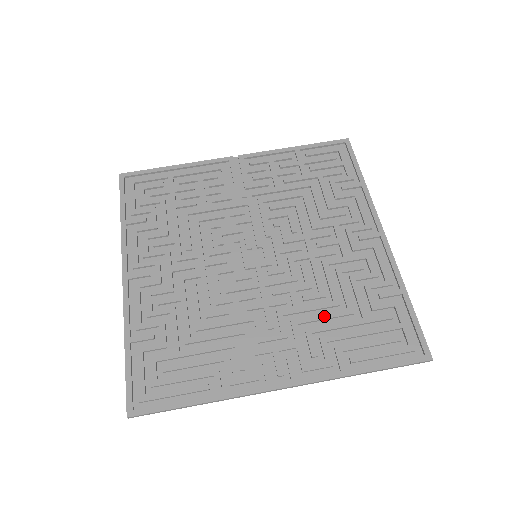
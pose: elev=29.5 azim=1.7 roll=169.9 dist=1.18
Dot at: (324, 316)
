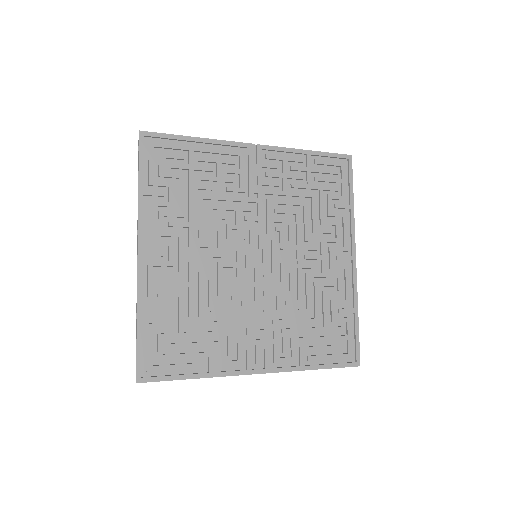
Dot at: (298, 321)
